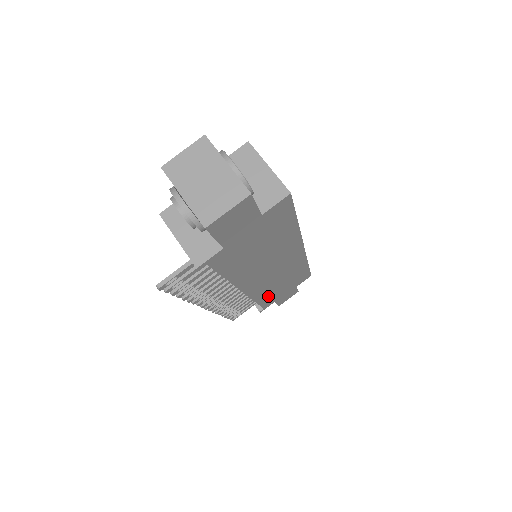
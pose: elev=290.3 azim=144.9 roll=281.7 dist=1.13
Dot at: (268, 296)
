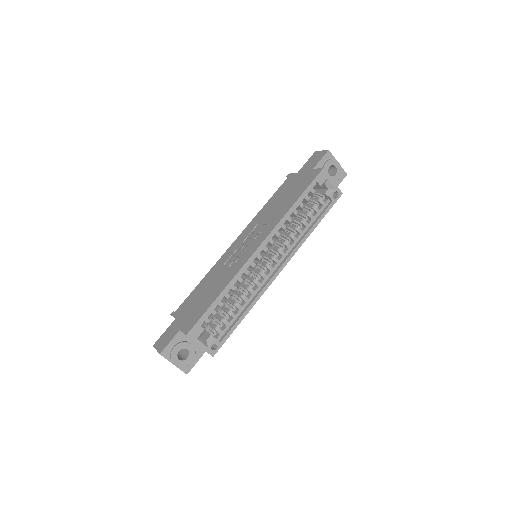
Dot at: occluded
